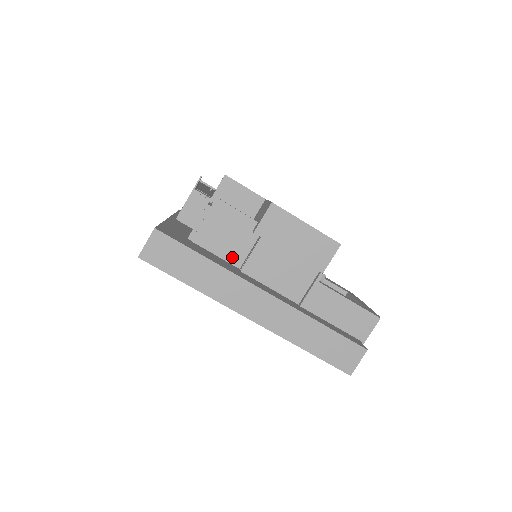
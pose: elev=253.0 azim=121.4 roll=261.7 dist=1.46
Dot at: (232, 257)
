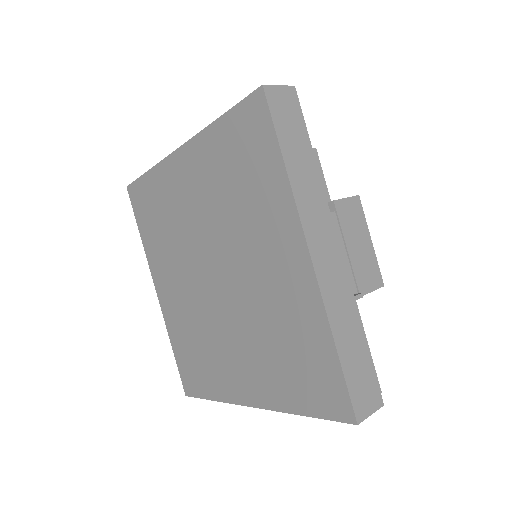
Dot at: occluded
